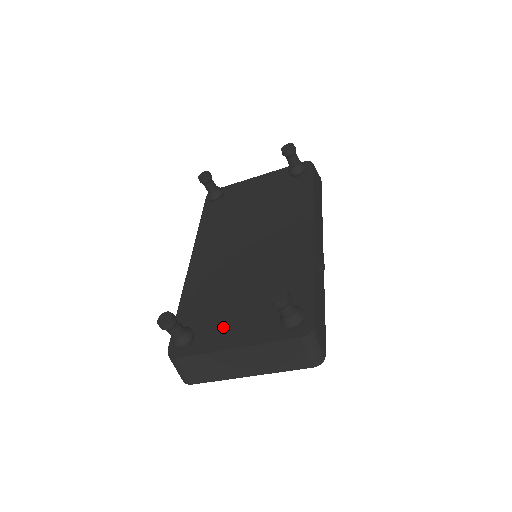
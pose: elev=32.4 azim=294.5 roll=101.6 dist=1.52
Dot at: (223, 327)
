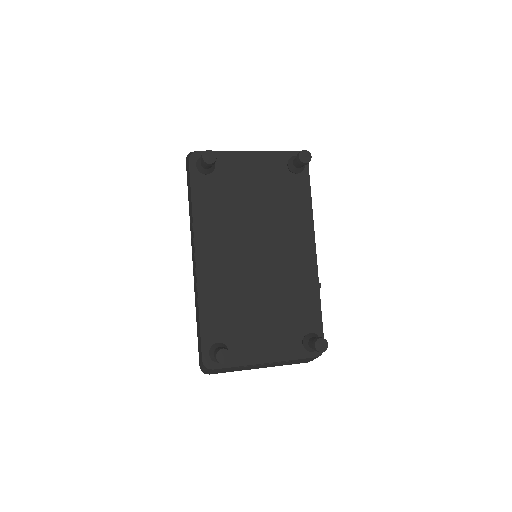
Dot at: (252, 342)
